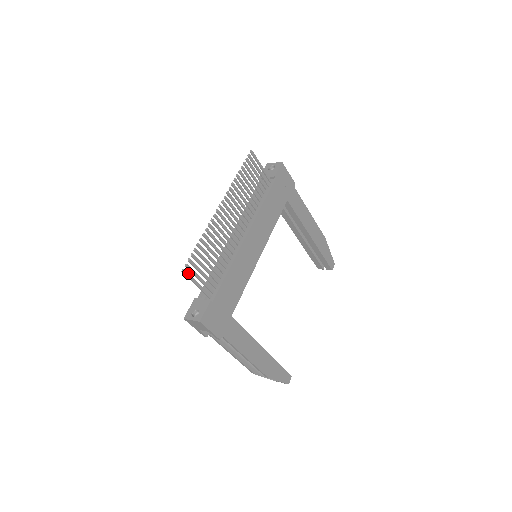
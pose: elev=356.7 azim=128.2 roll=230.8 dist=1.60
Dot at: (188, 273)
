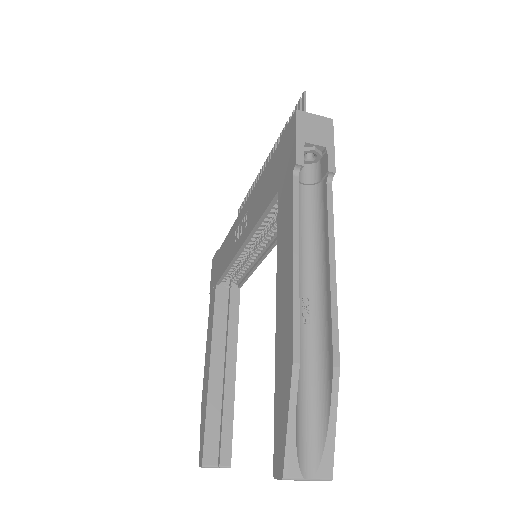
Dot at: (304, 103)
